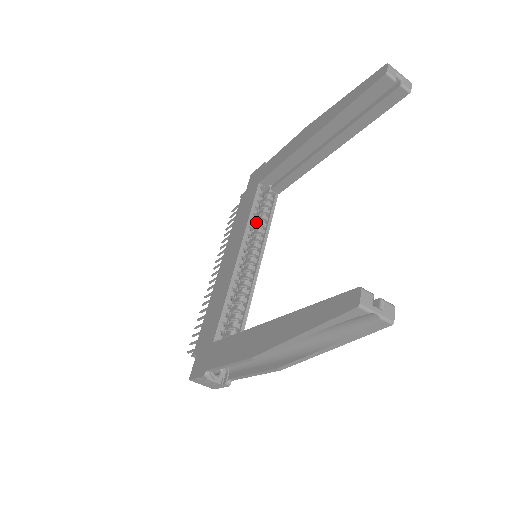
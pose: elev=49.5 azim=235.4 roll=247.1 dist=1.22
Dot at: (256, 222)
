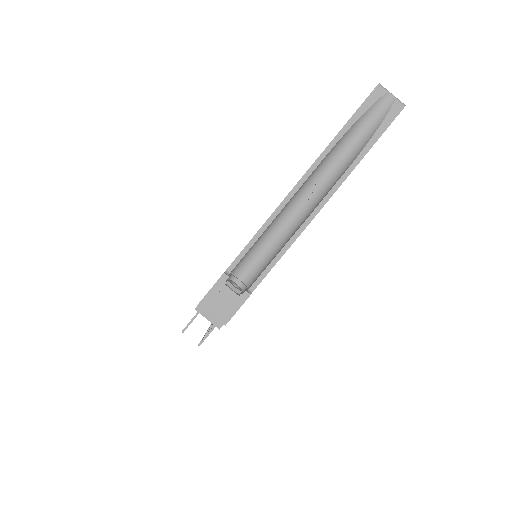
Dot at: occluded
